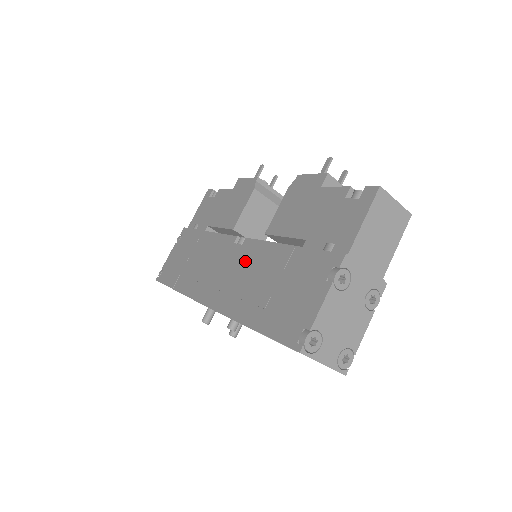
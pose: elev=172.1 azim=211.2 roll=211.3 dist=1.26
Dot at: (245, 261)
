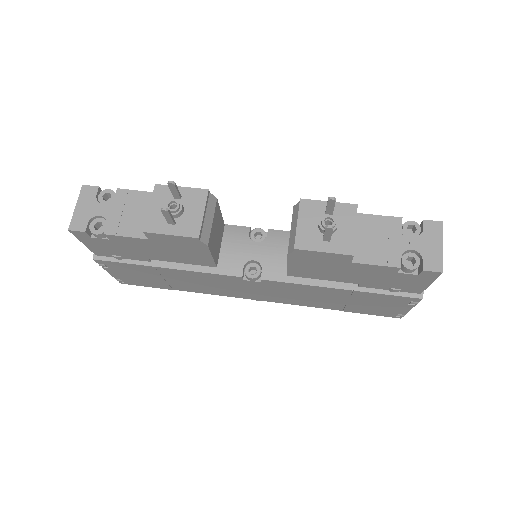
Dot at: (283, 290)
